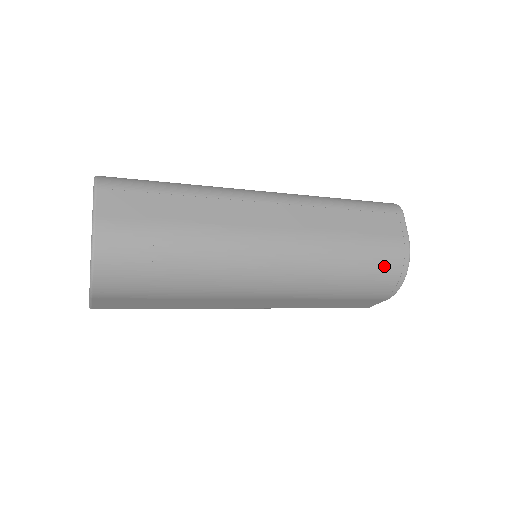
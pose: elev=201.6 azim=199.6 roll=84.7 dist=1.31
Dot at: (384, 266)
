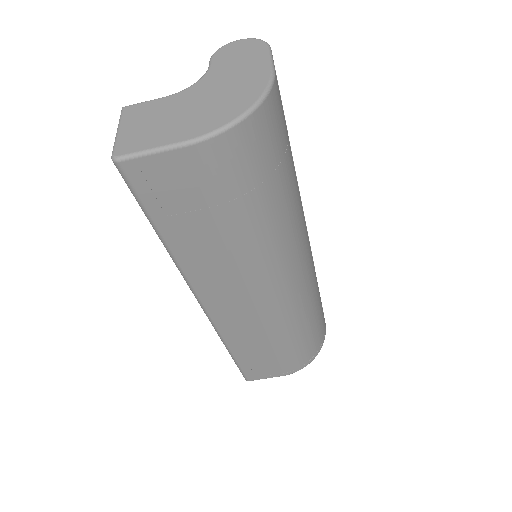
Dot at: (318, 337)
